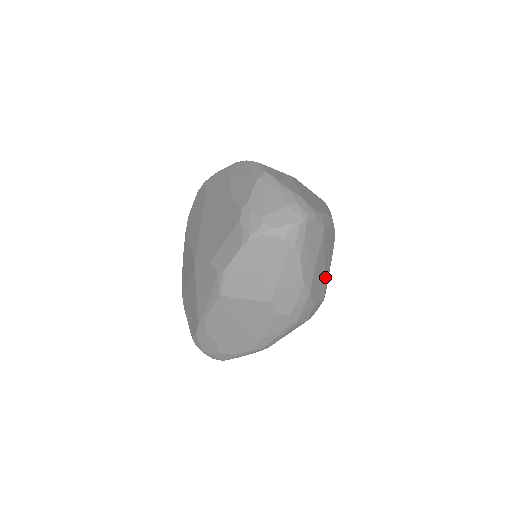
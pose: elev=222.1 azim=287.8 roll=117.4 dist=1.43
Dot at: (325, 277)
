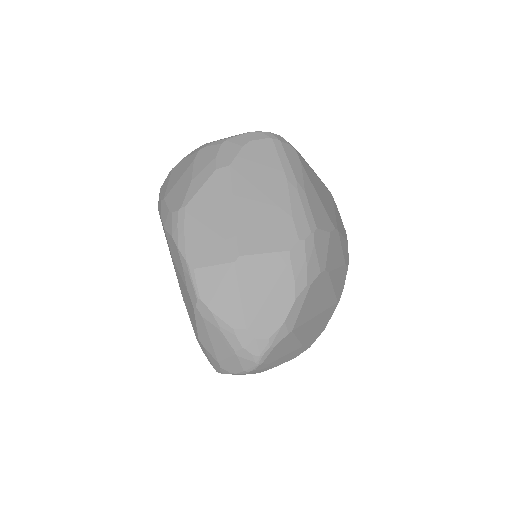
Dot at: (328, 305)
